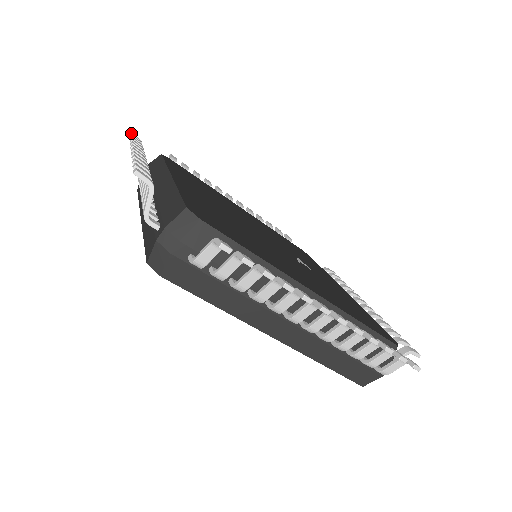
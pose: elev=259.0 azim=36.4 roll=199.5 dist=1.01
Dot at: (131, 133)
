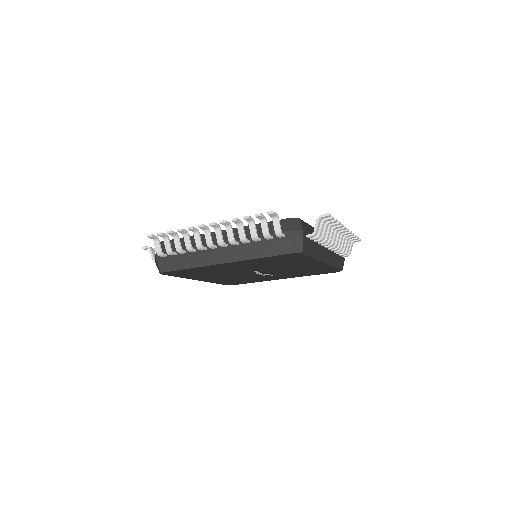
Dot at: (152, 234)
